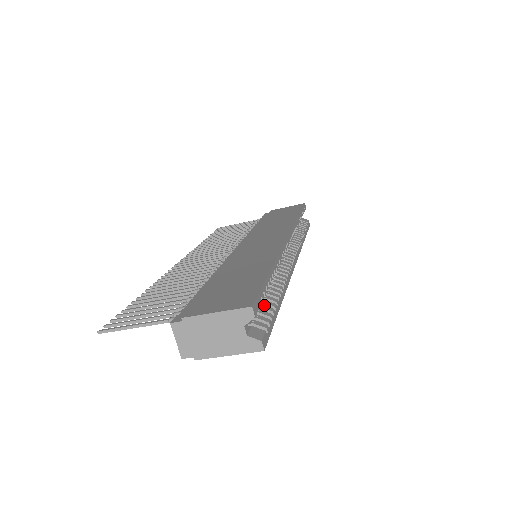
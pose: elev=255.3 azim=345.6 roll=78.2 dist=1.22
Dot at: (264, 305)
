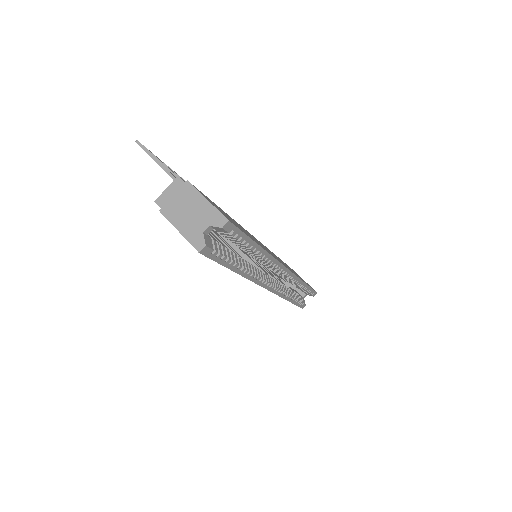
Dot at: (229, 251)
